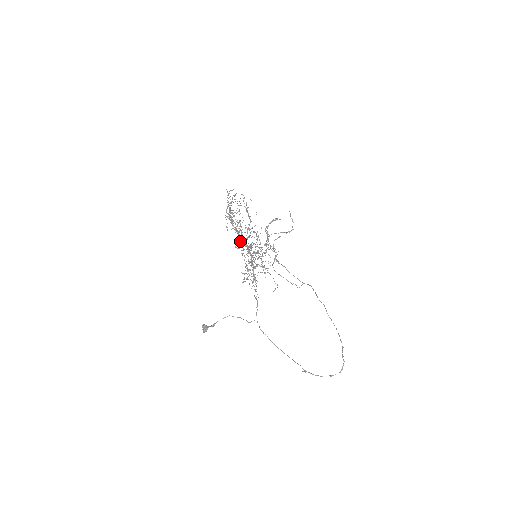
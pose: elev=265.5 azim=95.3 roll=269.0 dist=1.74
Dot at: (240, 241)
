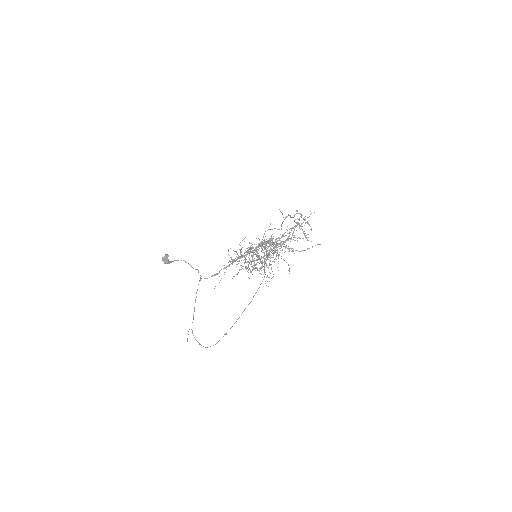
Dot at: occluded
